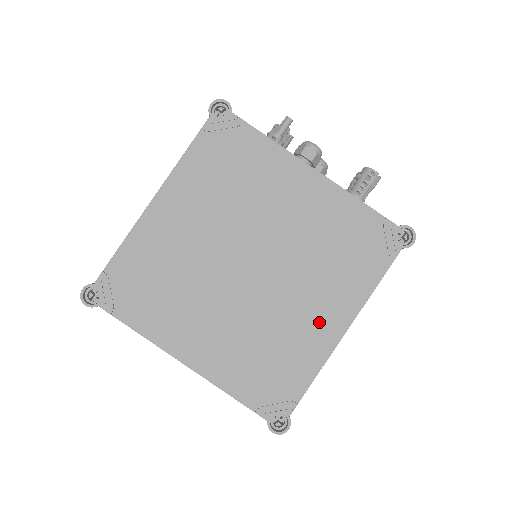
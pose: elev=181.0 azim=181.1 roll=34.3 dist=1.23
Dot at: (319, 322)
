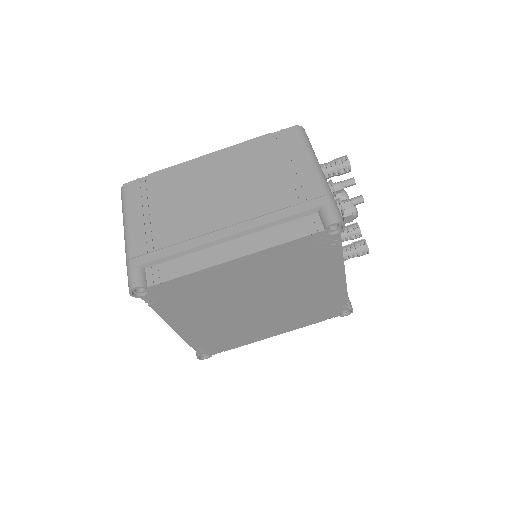
Dot at: (267, 331)
